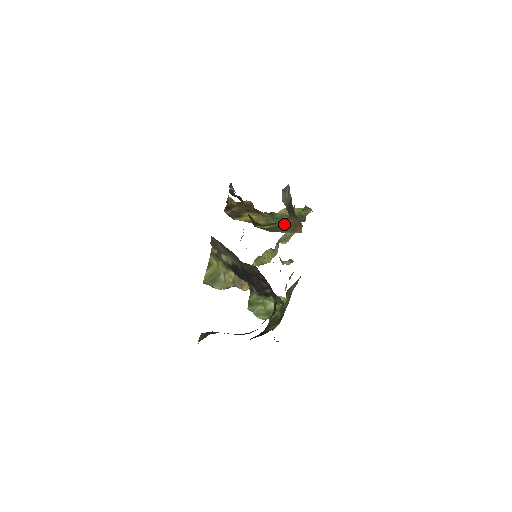
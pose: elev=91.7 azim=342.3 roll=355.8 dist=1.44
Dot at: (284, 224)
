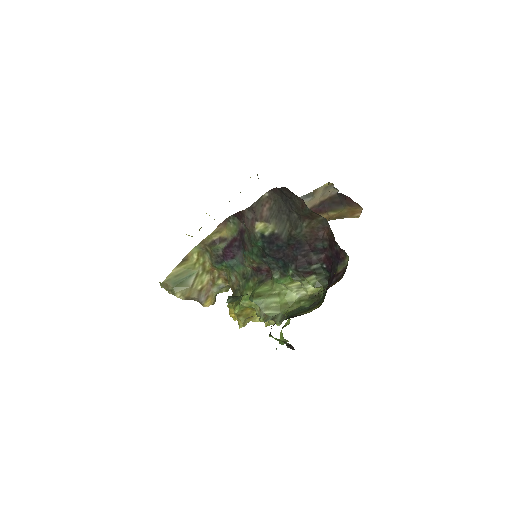
Dot at: occluded
